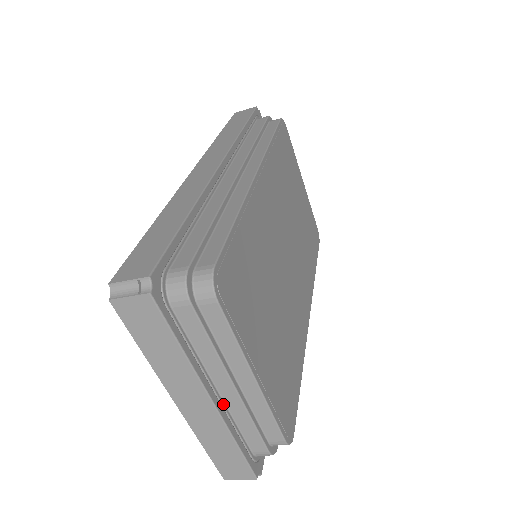
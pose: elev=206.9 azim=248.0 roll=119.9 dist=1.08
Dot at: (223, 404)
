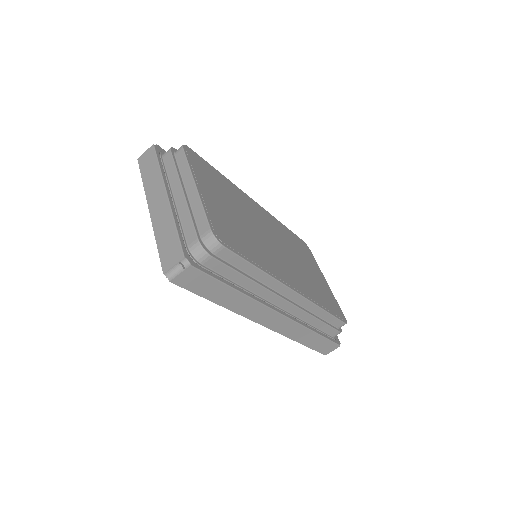
Dot at: (175, 206)
